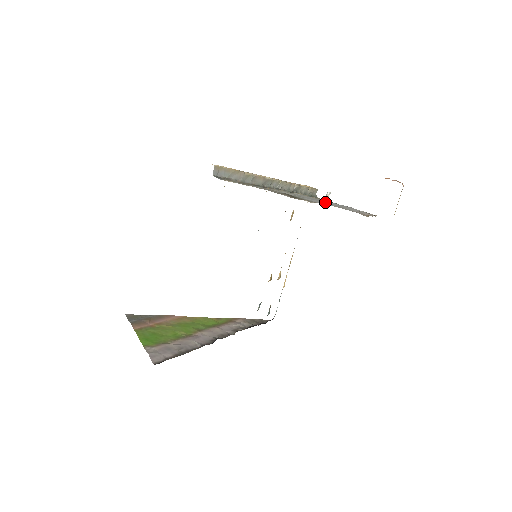
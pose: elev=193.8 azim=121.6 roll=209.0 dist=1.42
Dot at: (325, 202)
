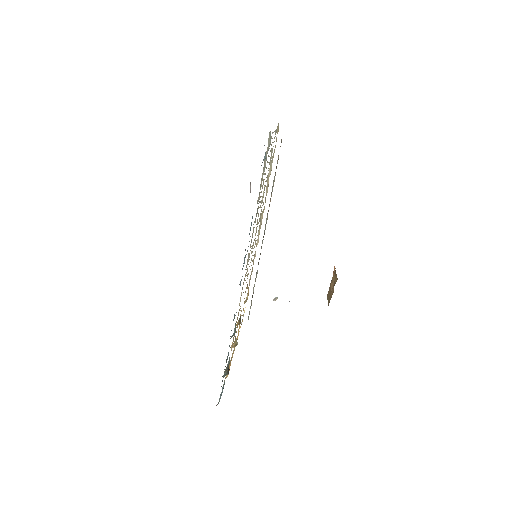
Dot at: occluded
